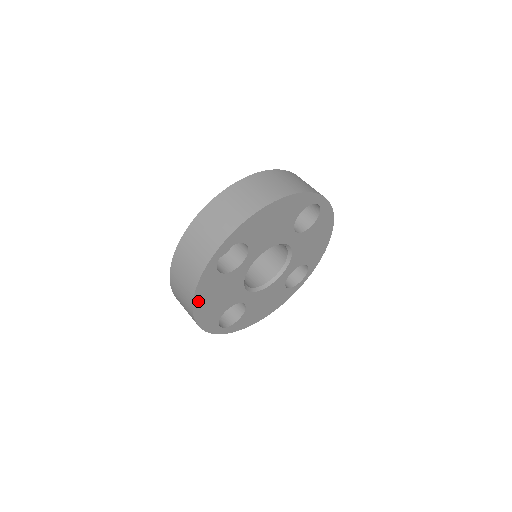
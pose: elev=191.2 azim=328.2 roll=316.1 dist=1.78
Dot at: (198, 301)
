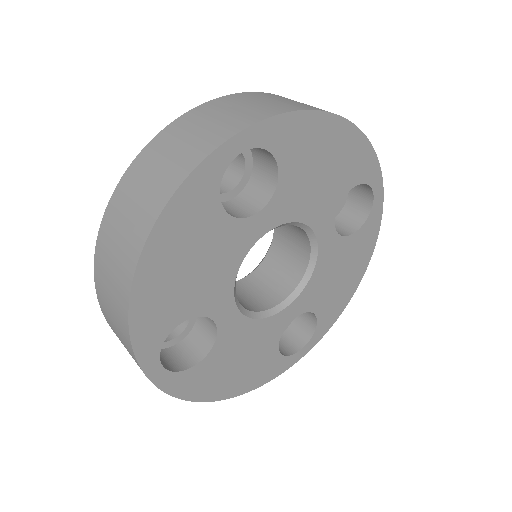
Dot at: (158, 241)
